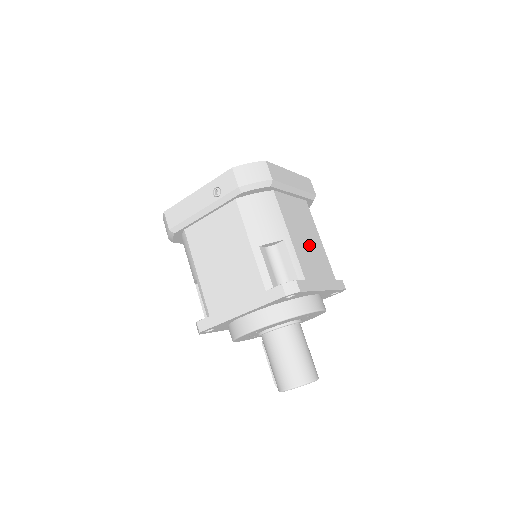
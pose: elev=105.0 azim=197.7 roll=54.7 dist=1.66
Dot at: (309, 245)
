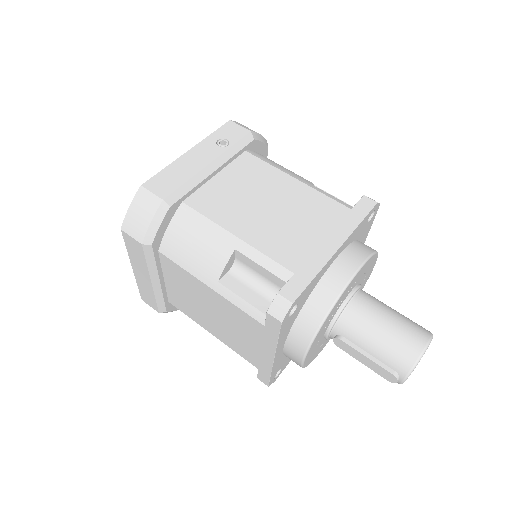
Dot at: occluded
